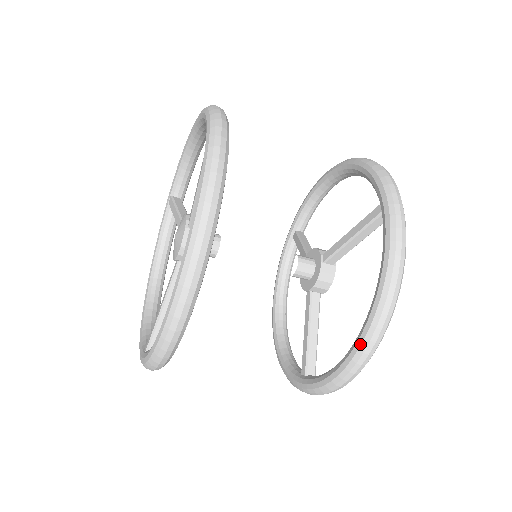
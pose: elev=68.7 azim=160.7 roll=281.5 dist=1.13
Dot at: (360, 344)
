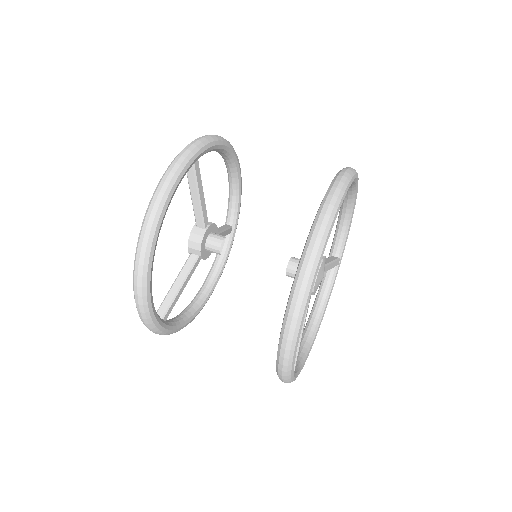
Dot at: (286, 307)
